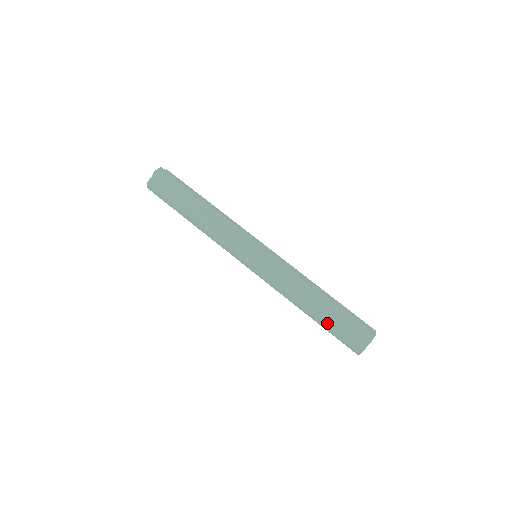
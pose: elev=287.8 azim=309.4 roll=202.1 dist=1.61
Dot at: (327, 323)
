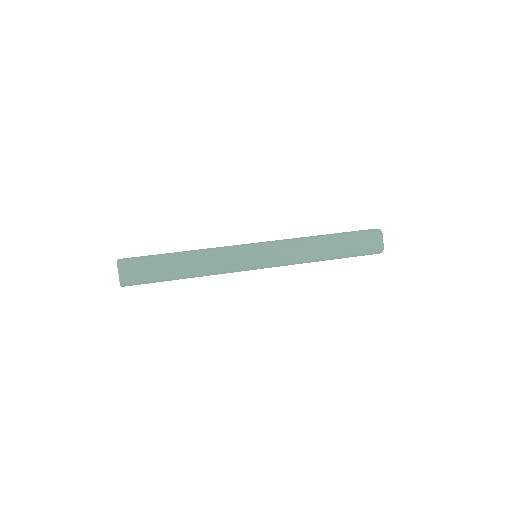
Dot at: (344, 233)
